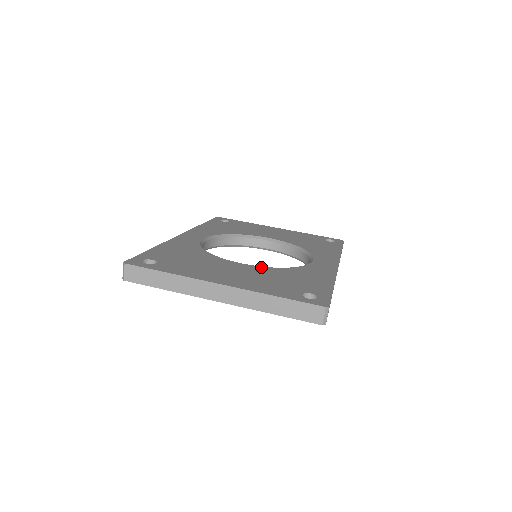
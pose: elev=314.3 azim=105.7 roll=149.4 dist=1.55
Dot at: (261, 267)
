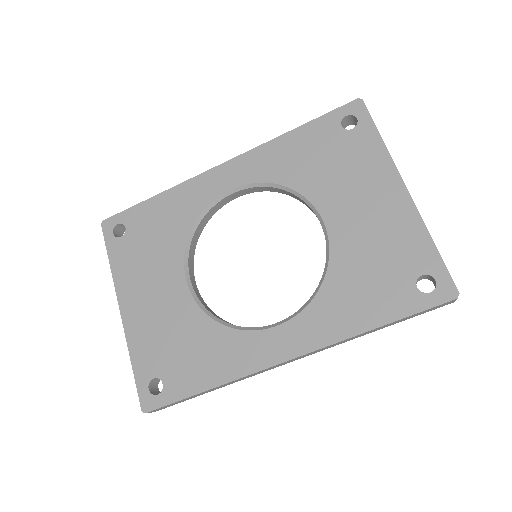
Dot at: (192, 303)
